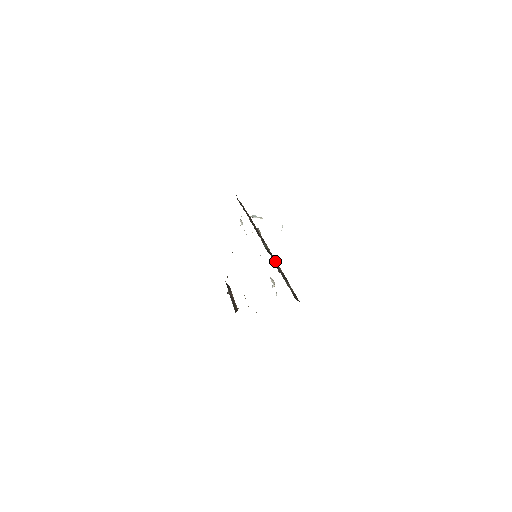
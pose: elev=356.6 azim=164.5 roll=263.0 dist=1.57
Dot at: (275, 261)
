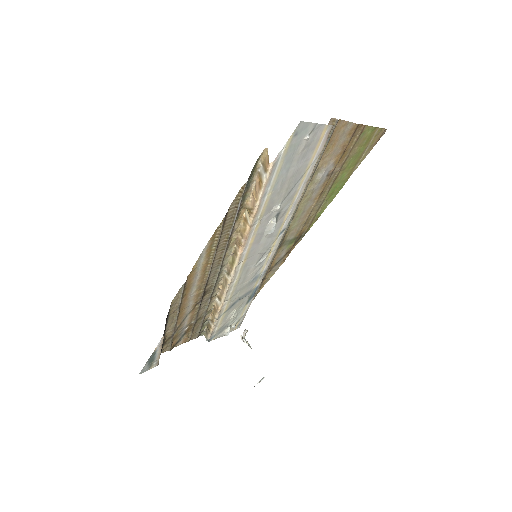
Dot at: occluded
